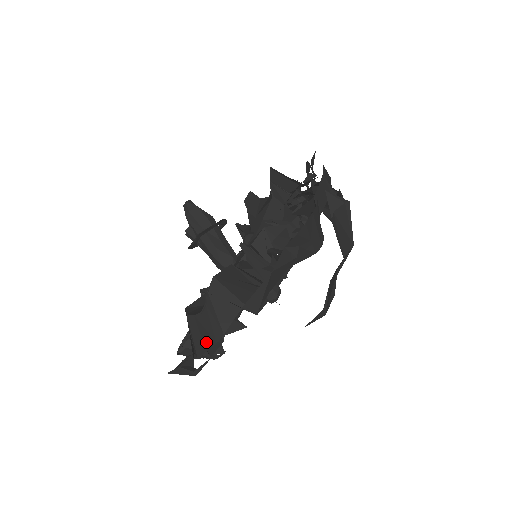
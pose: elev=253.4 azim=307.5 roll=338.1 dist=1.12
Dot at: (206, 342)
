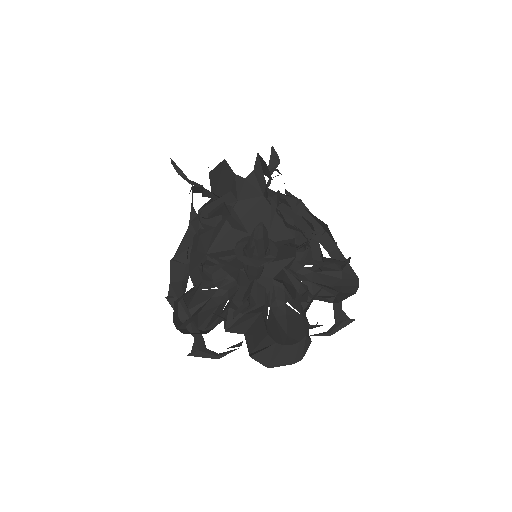
Dot at: (285, 362)
